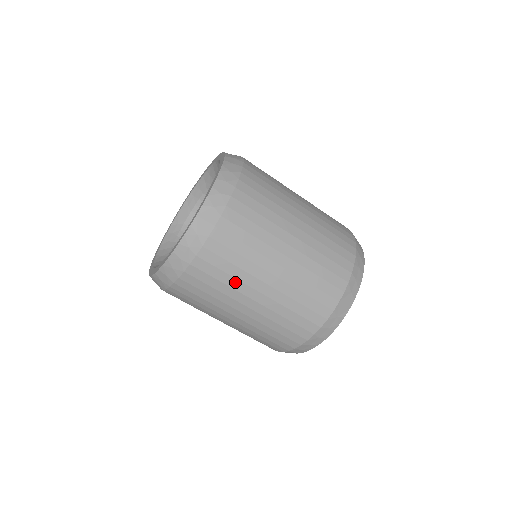
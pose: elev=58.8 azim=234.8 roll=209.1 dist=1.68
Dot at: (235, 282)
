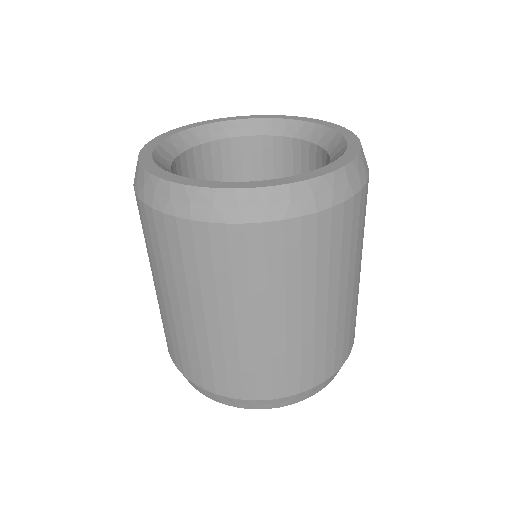
Dot at: (354, 253)
